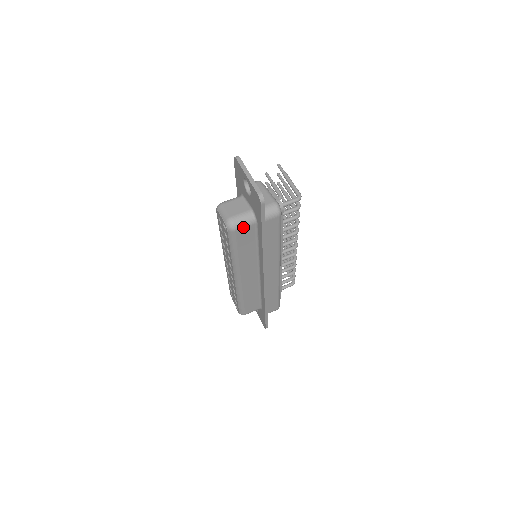
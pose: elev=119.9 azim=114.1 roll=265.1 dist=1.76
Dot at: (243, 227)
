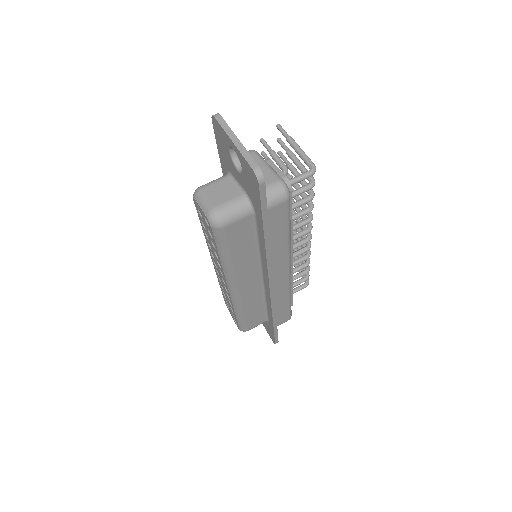
Dot at: (234, 221)
